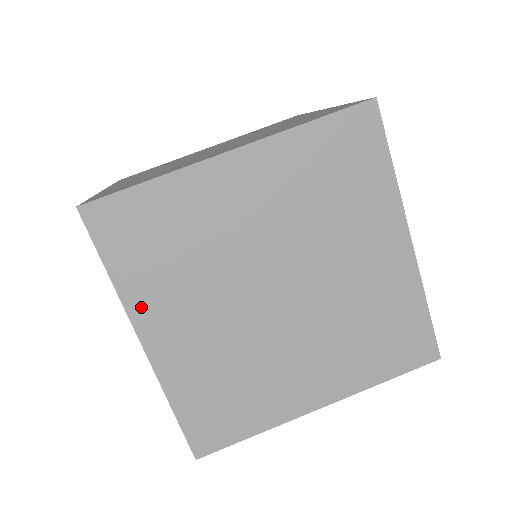
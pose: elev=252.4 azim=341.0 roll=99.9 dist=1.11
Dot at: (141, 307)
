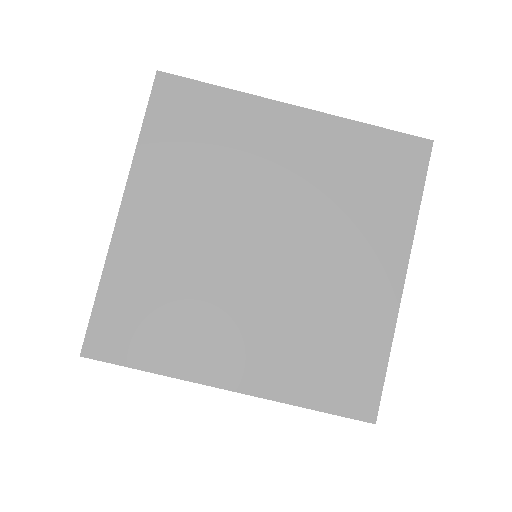
Dot at: (195, 367)
